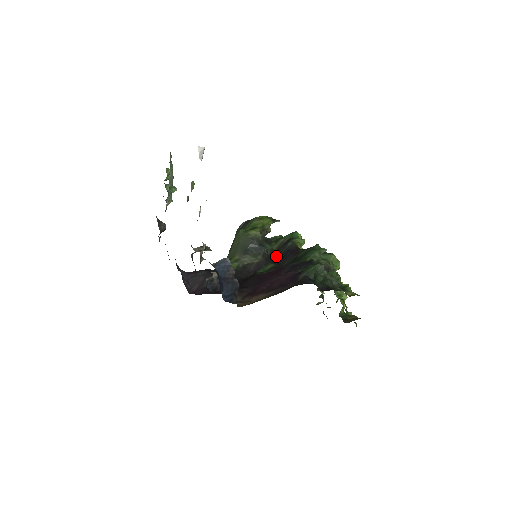
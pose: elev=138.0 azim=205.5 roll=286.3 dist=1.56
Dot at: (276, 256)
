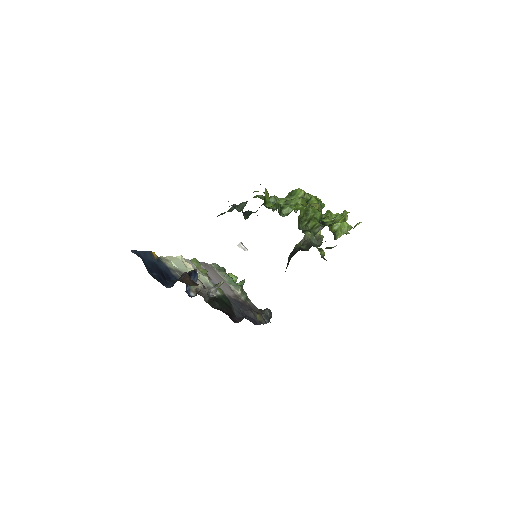
Dot at: occluded
